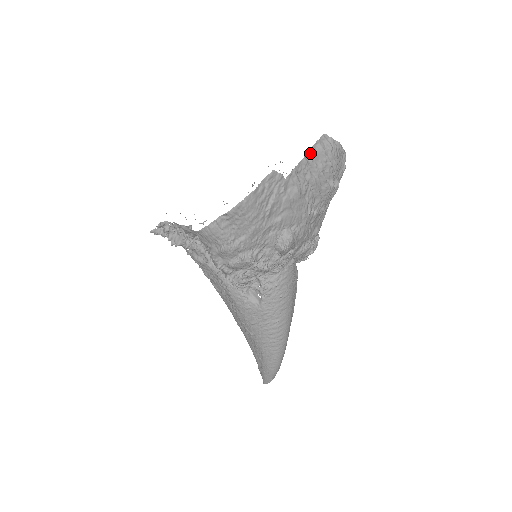
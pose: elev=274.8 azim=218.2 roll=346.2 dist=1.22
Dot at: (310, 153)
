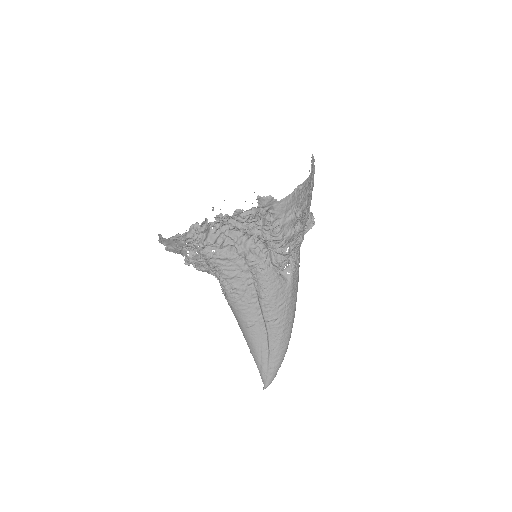
Dot at: occluded
